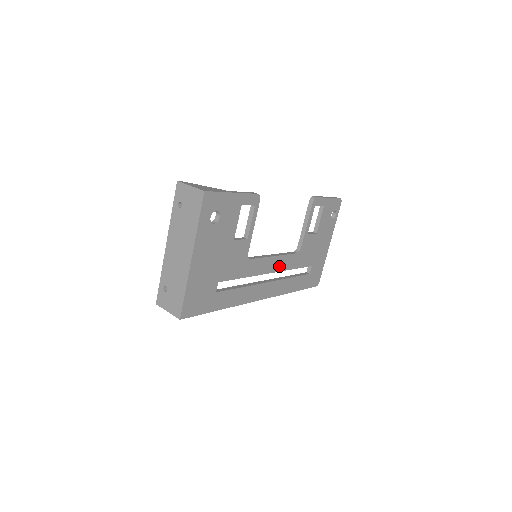
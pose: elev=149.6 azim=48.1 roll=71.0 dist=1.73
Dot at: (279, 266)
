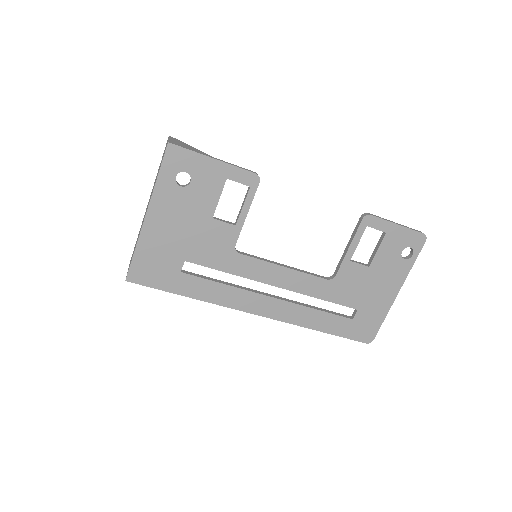
Dot at: (292, 284)
